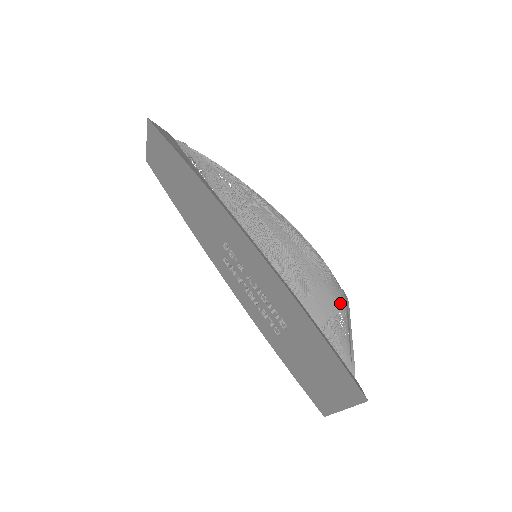
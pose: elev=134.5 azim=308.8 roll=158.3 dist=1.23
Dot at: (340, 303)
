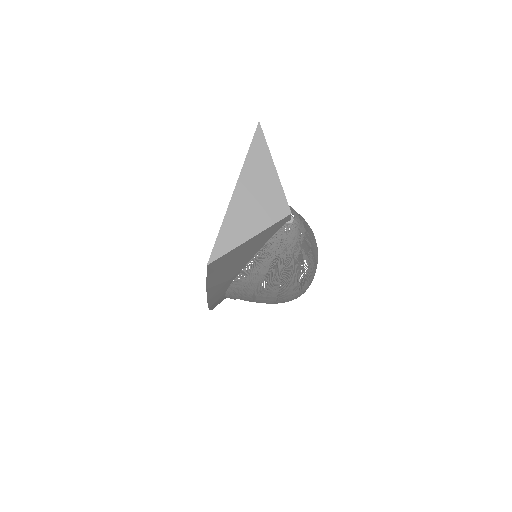
Dot at: occluded
